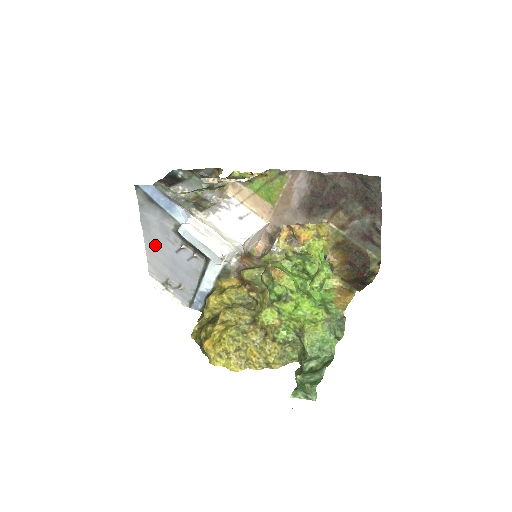
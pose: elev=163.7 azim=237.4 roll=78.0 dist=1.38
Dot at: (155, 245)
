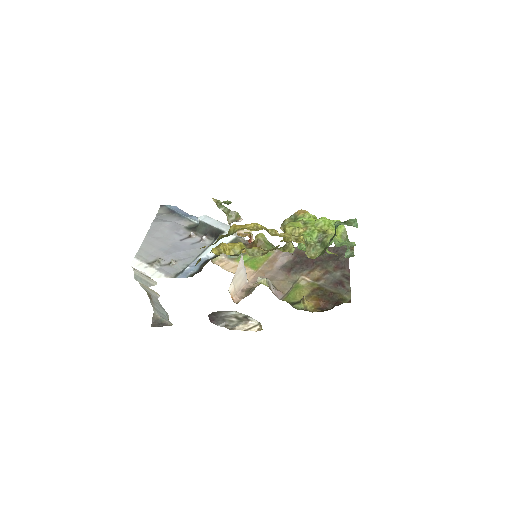
Dot at: (158, 237)
